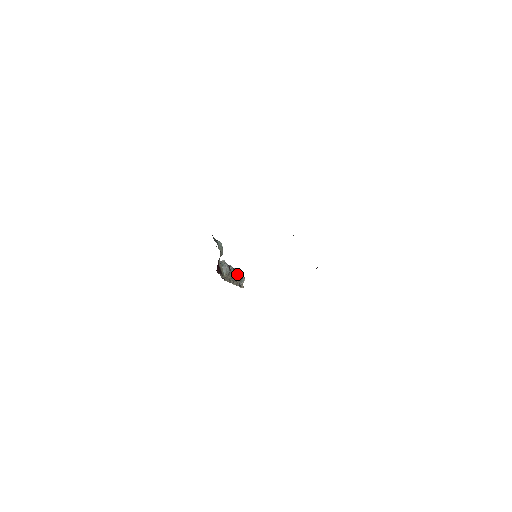
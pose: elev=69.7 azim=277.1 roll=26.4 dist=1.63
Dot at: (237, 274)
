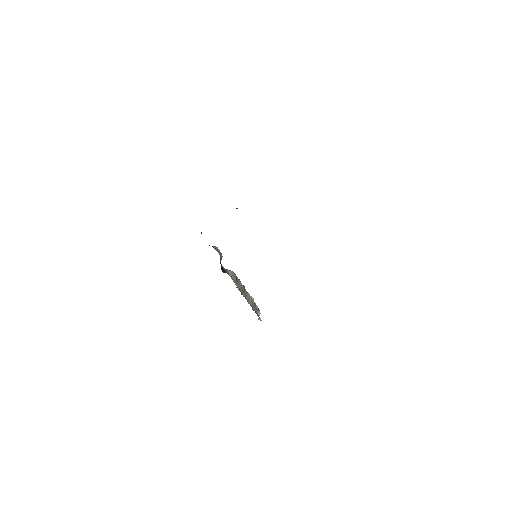
Dot at: occluded
